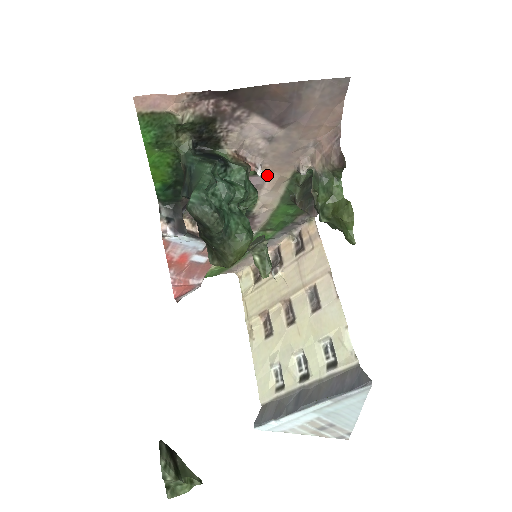
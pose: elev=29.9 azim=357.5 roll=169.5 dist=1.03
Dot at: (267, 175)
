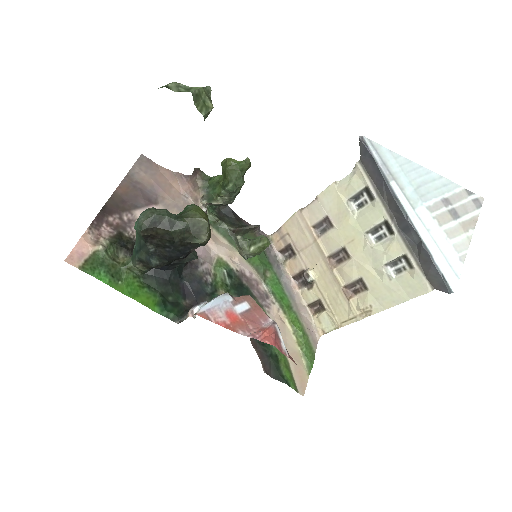
Dot at: occluded
